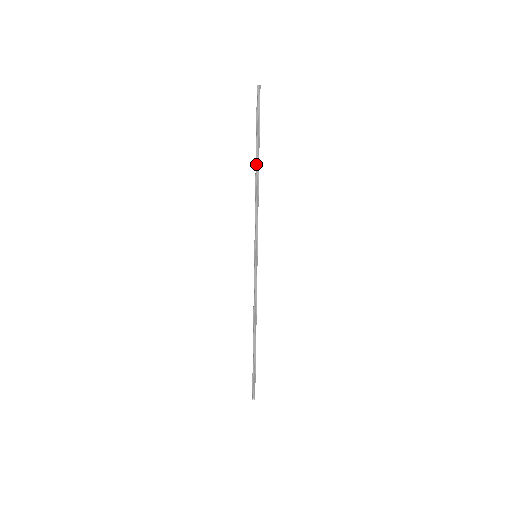
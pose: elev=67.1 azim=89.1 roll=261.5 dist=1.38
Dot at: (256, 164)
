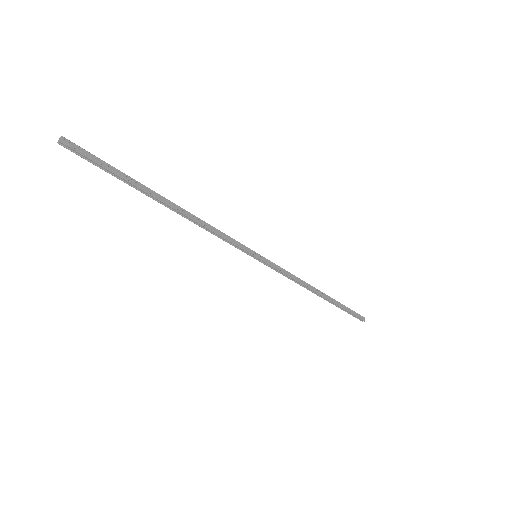
Dot at: (161, 203)
